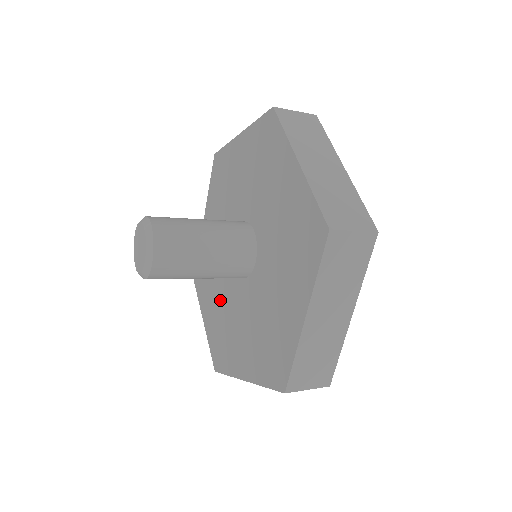
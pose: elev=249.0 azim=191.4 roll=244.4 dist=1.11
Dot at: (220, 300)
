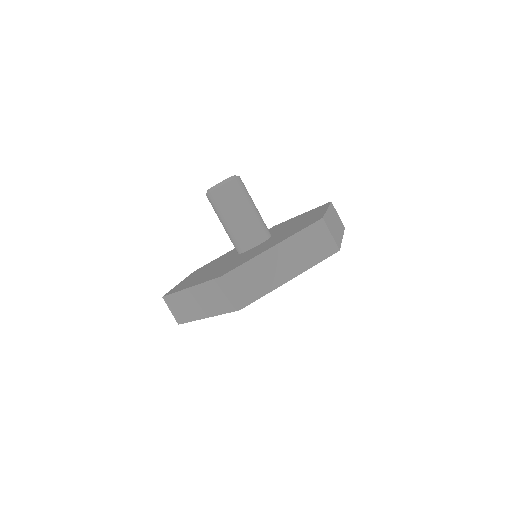
Dot at: (209, 268)
